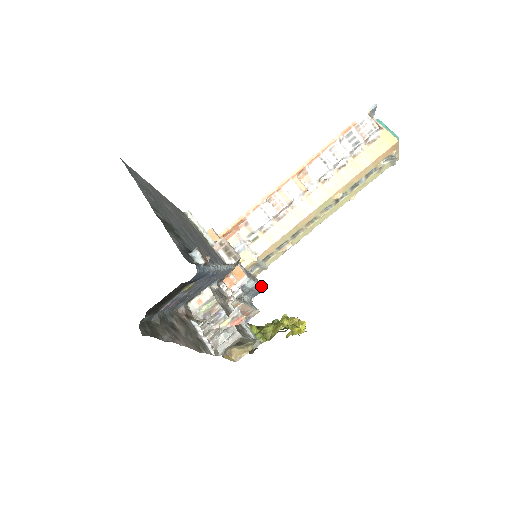
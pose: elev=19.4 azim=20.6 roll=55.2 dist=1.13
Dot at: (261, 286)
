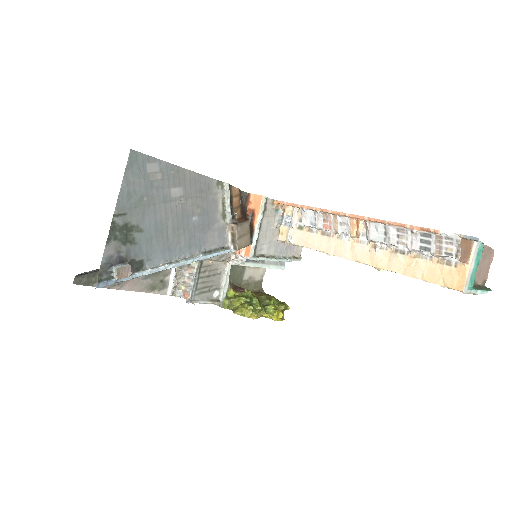
Dot at: (284, 261)
